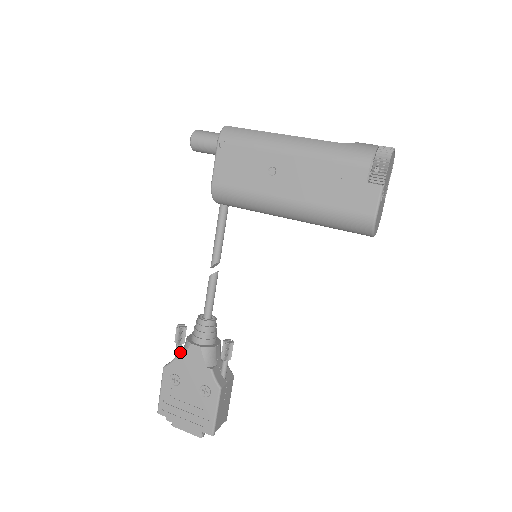
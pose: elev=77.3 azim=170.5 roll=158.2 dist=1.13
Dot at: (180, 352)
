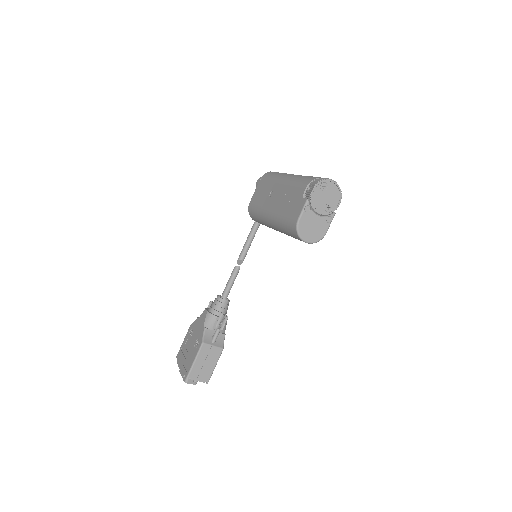
Dot at: occluded
